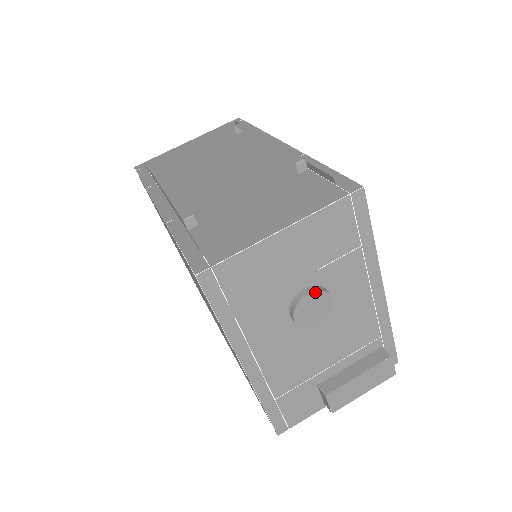
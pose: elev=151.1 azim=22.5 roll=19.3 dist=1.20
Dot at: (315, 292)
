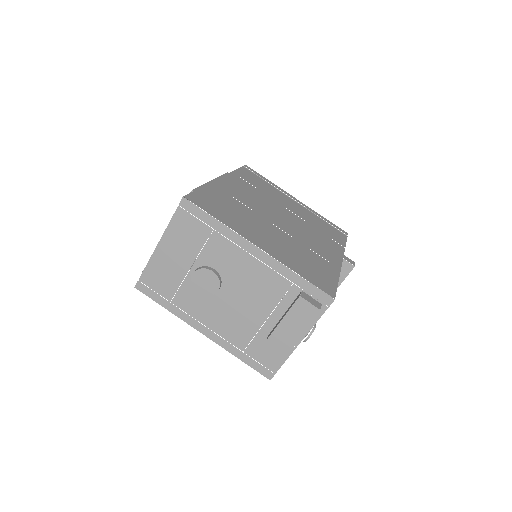
Dot at: (196, 272)
